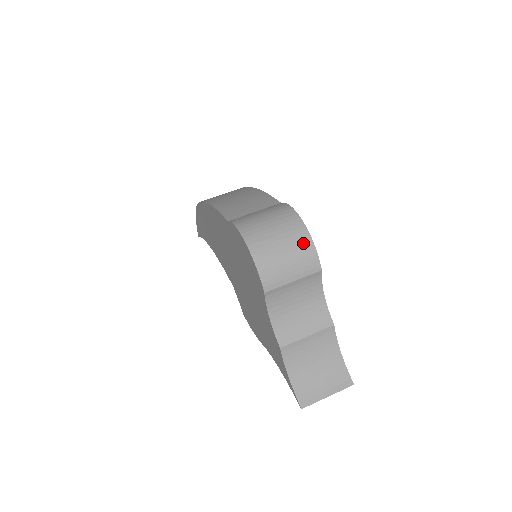
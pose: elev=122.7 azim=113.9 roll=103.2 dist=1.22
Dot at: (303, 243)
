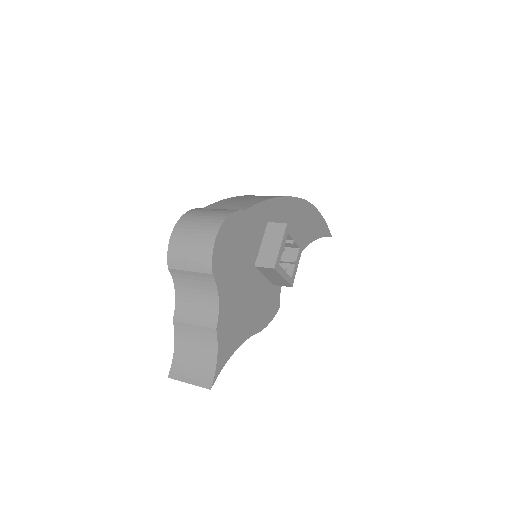
Dot at: (206, 244)
